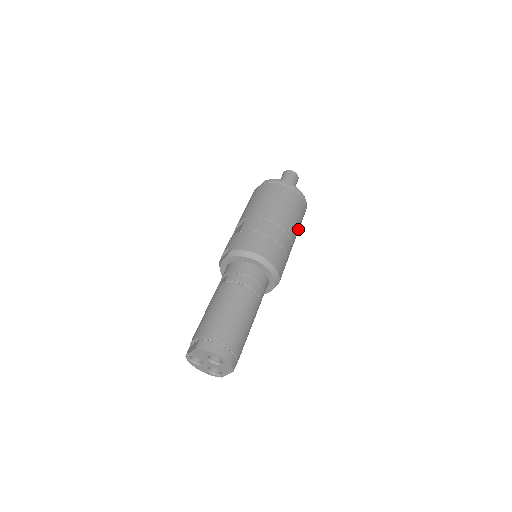
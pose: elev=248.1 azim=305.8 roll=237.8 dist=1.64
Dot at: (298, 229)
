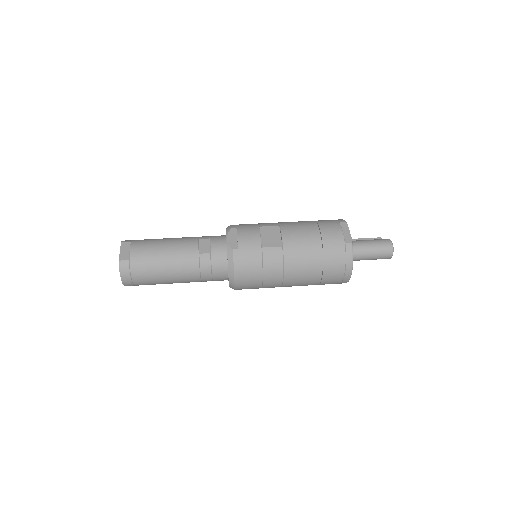
Dot at: occluded
